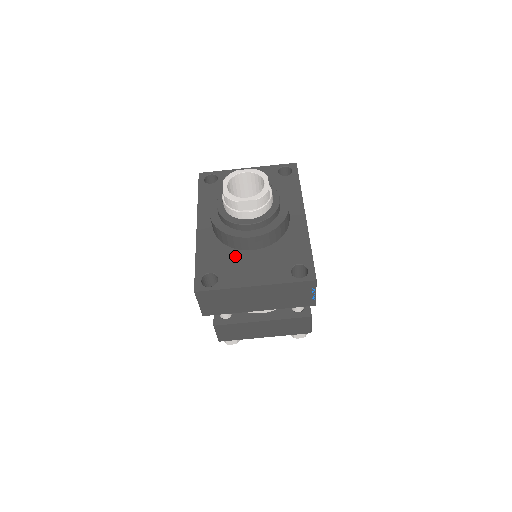
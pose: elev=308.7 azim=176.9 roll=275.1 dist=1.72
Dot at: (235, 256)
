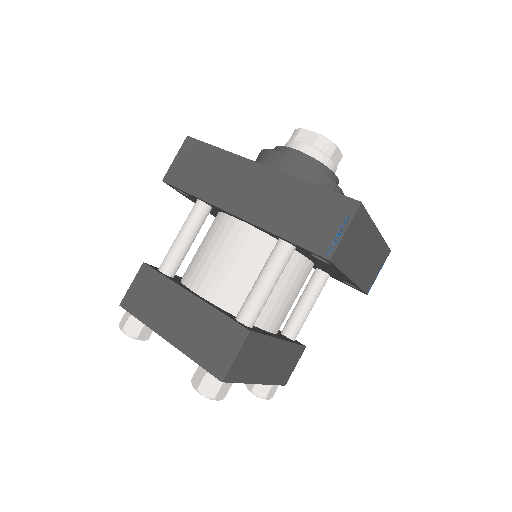
Dot at: occluded
